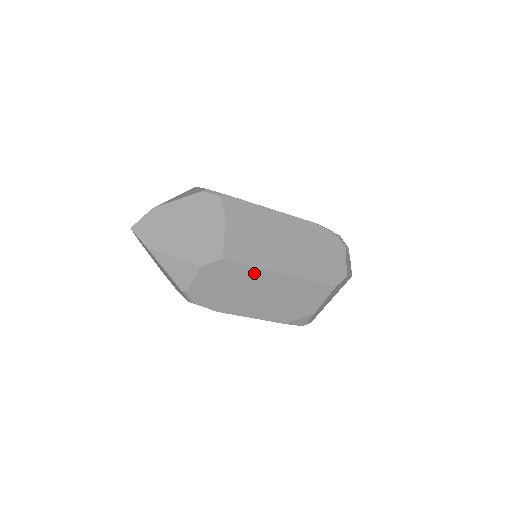
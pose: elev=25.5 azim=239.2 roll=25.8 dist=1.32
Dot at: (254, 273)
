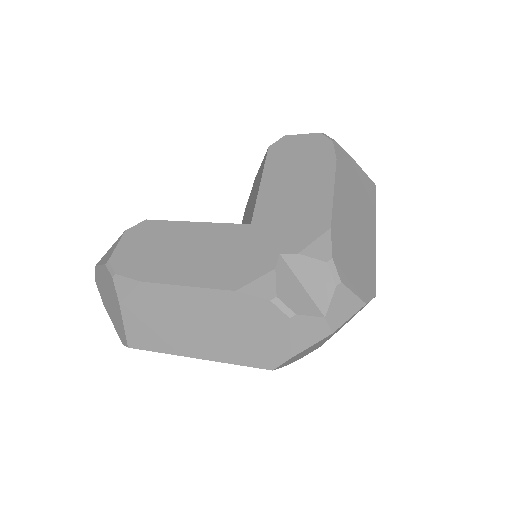
Dot at: occluded
